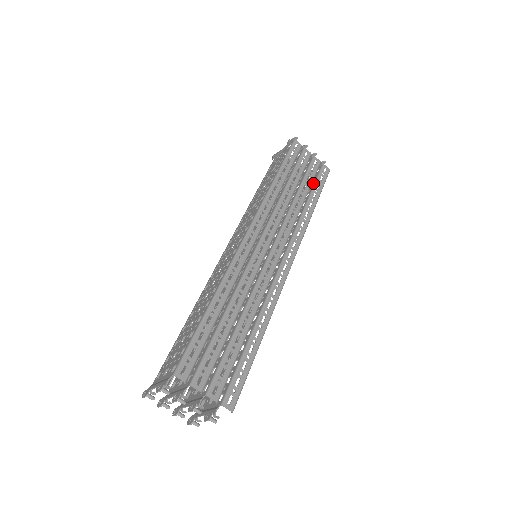
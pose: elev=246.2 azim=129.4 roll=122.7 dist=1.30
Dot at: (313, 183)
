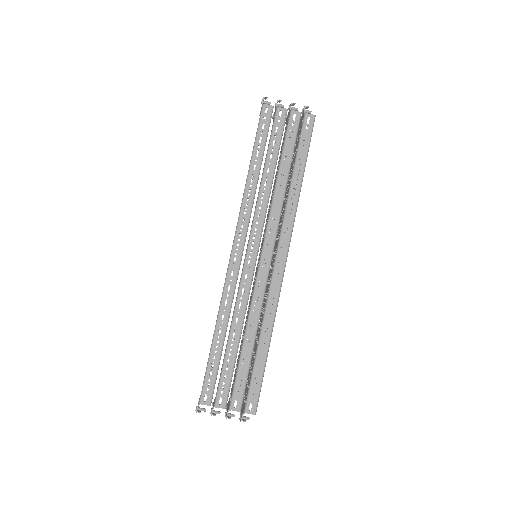
Dot at: (297, 145)
